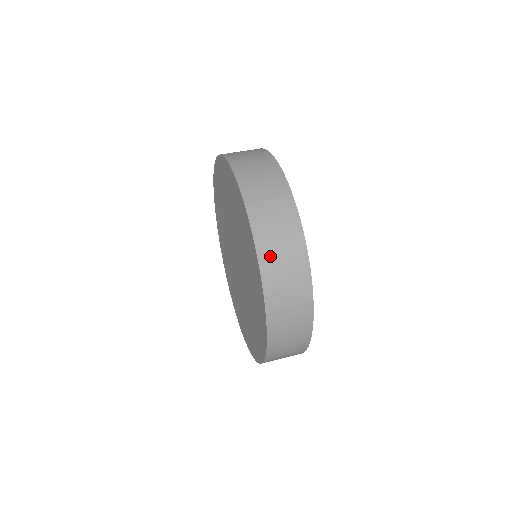
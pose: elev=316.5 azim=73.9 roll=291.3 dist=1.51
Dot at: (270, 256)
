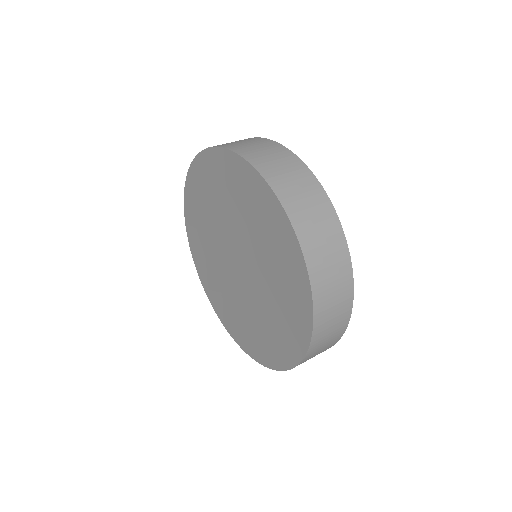
Dot at: (323, 320)
